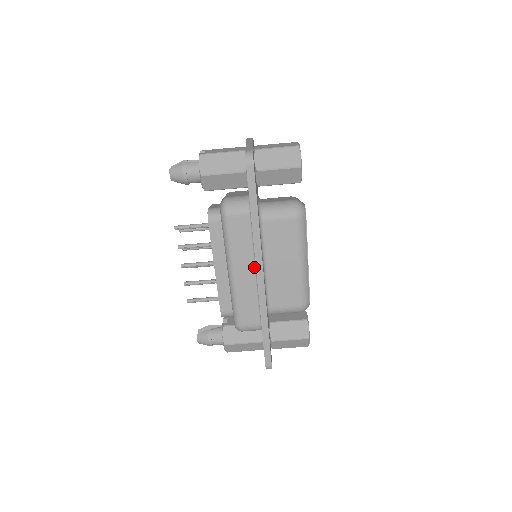
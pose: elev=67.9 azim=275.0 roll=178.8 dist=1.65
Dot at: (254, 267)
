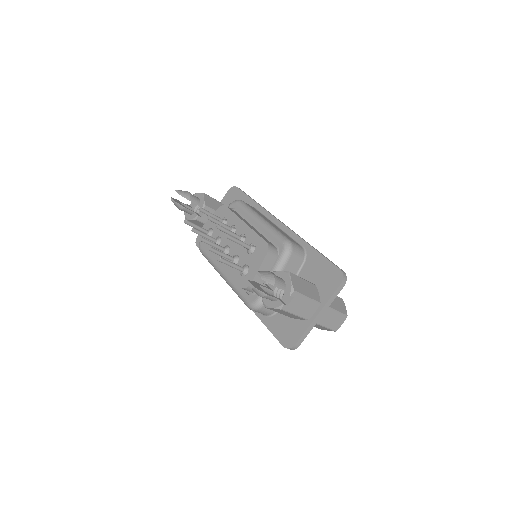
Dot at: occluded
